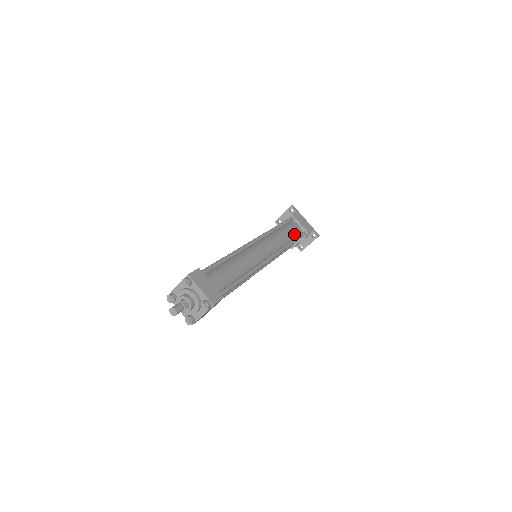
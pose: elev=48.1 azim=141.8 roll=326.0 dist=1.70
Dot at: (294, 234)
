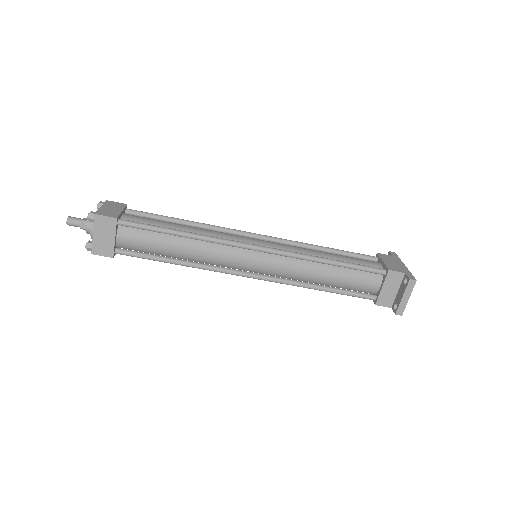
Dot at: (355, 263)
